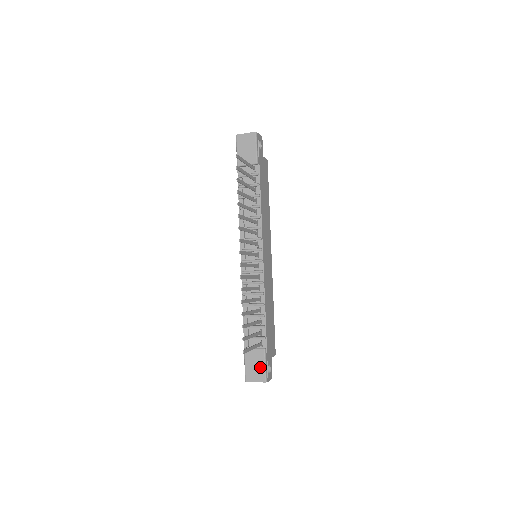
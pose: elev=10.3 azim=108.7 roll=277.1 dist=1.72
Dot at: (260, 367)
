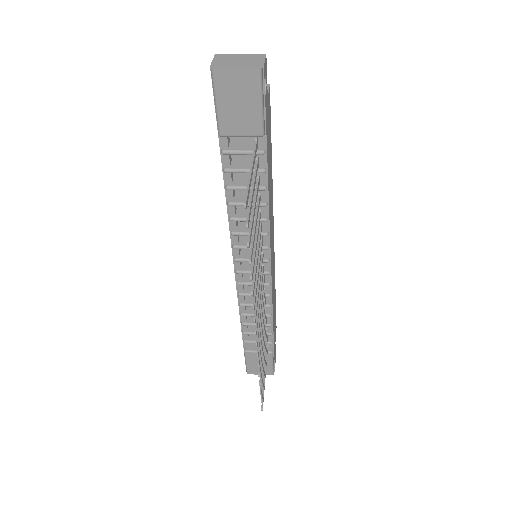
Dot at: occluded
